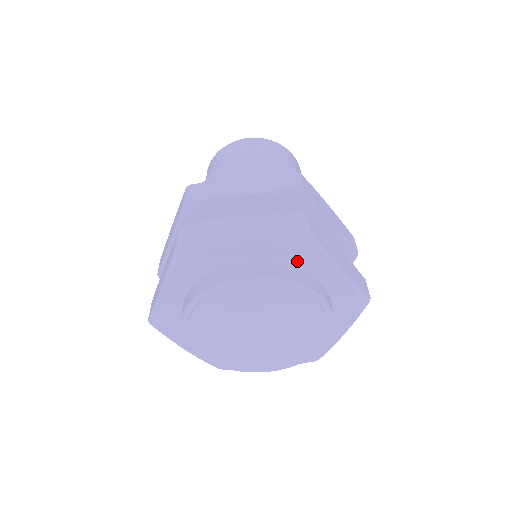
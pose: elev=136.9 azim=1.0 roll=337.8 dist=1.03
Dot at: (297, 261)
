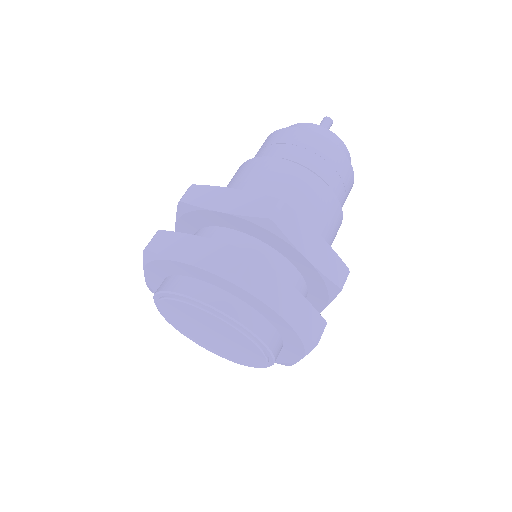
Dot at: (288, 340)
